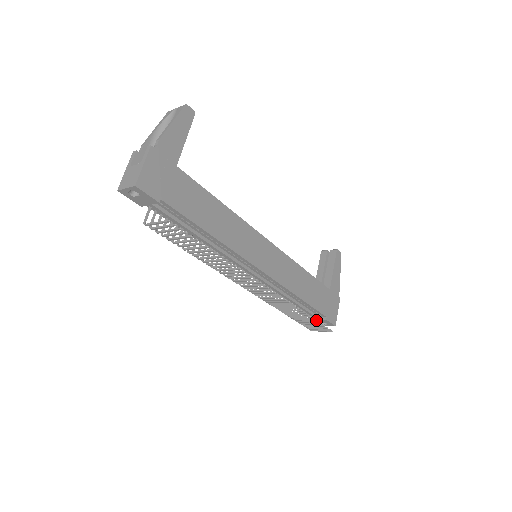
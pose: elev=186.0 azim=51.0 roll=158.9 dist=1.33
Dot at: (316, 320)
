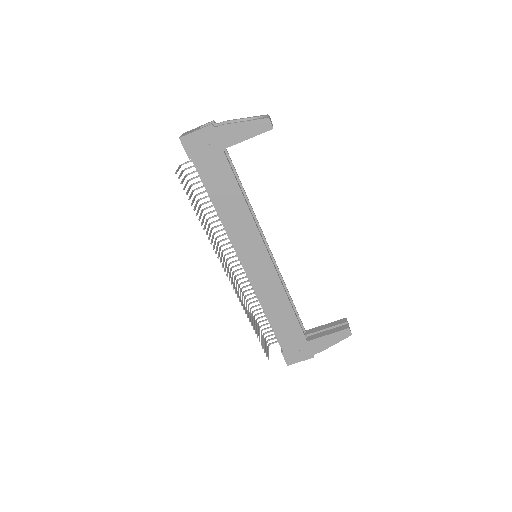
Dot at: (257, 337)
